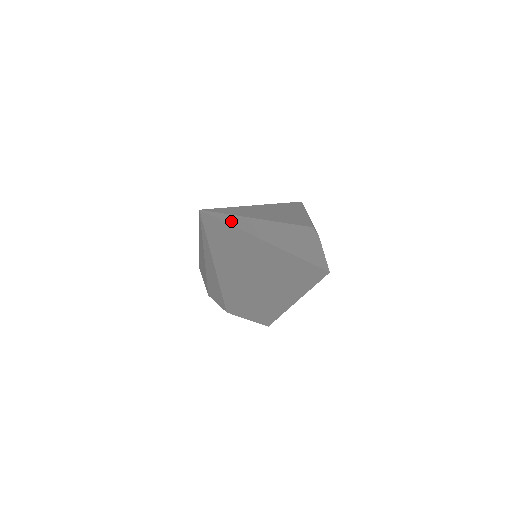
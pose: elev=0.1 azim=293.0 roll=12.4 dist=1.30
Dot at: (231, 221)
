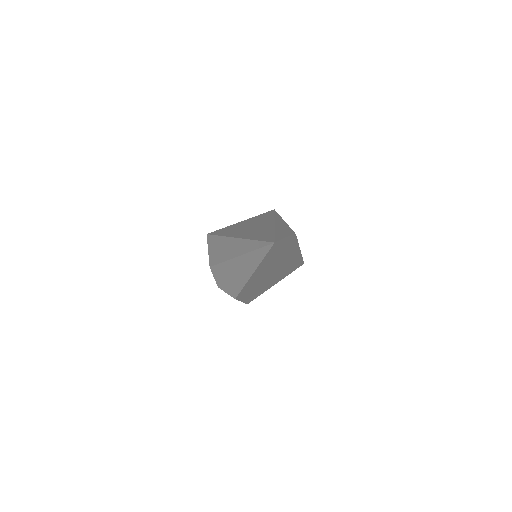
Dot at: (281, 245)
